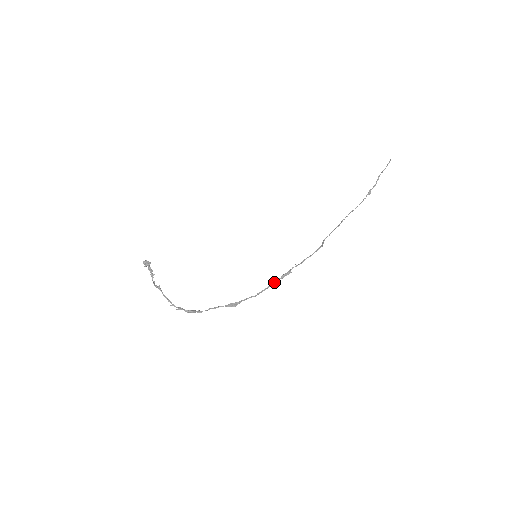
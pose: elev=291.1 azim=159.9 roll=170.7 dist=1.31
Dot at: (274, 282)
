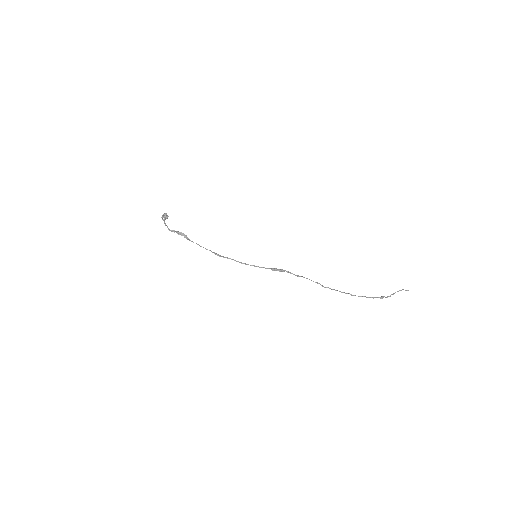
Dot at: (263, 267)
